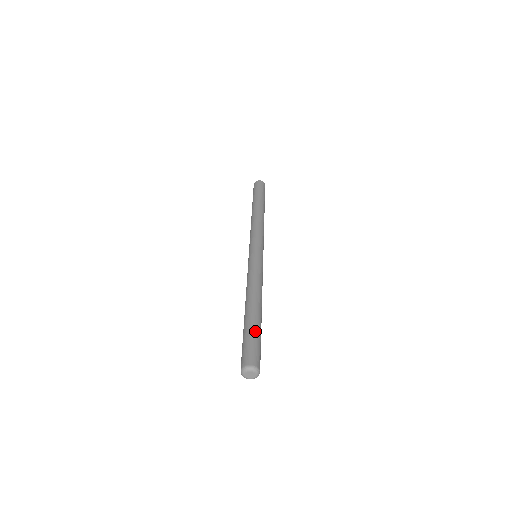
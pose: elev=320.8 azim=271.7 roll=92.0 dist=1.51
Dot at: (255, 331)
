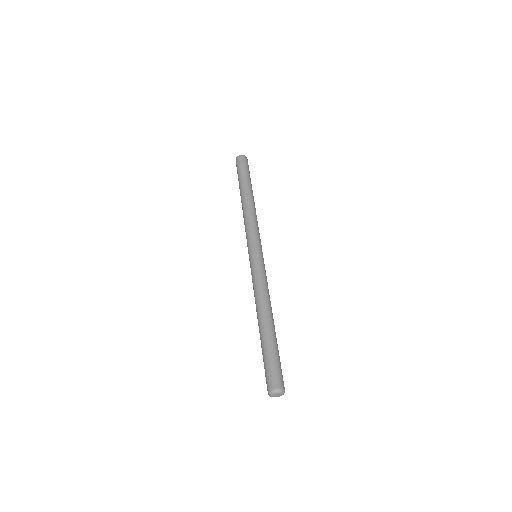
Dot at: (274, 350)
